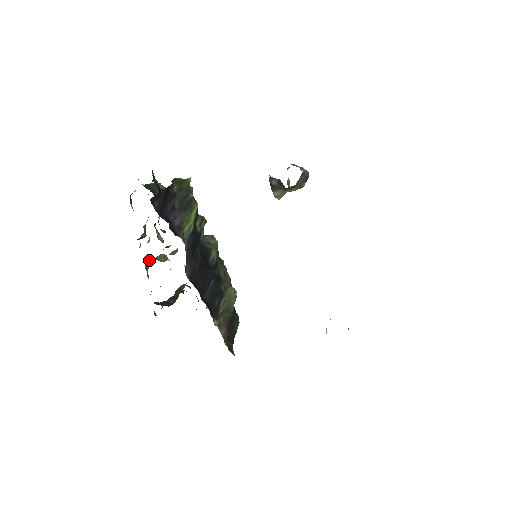
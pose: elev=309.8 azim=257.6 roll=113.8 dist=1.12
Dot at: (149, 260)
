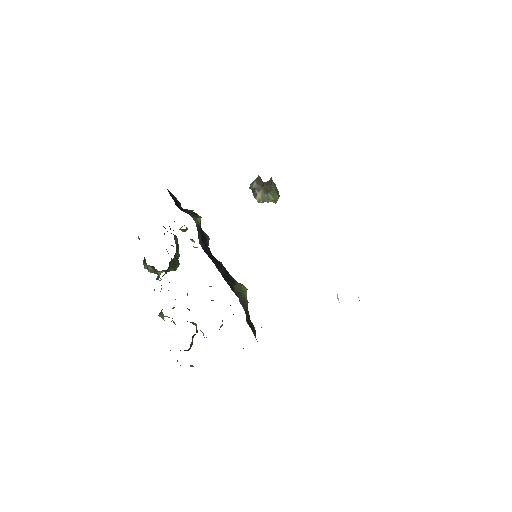
Dot at: occluded
